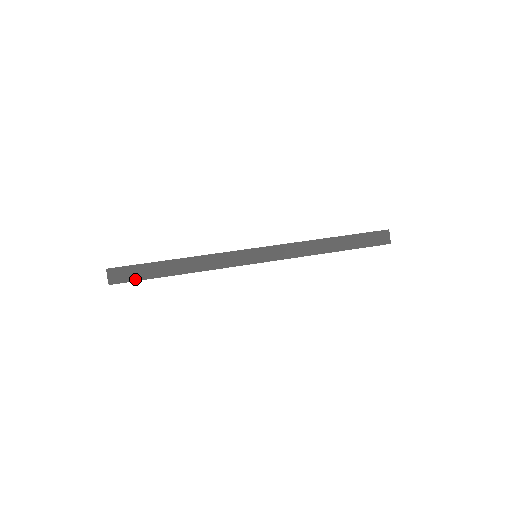
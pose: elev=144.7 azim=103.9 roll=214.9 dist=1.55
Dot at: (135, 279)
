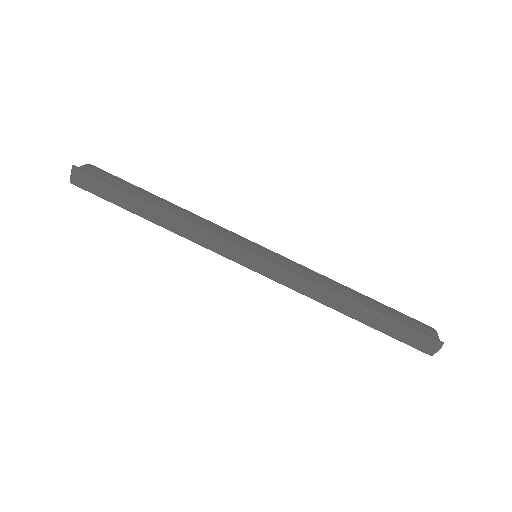
Dot at: (101, 196)
